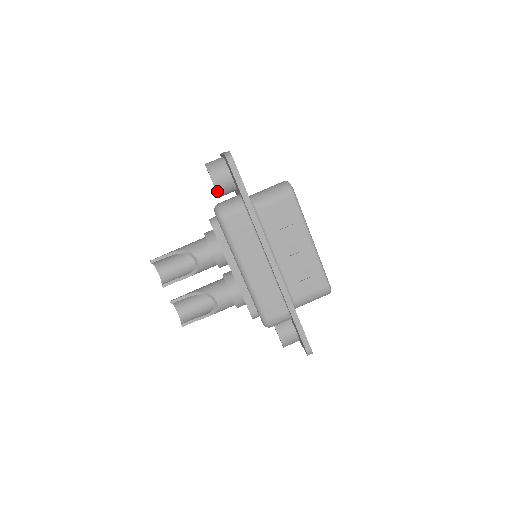
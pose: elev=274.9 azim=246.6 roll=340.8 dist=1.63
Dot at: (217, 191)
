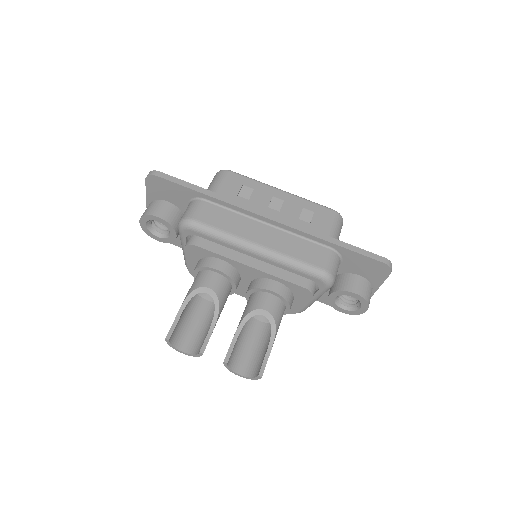
Dot at: (169, 223)
